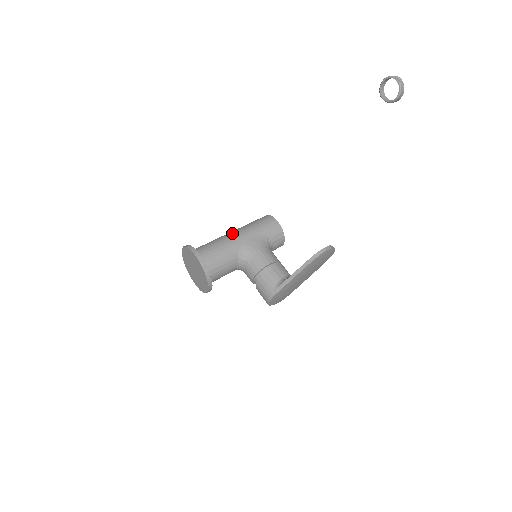
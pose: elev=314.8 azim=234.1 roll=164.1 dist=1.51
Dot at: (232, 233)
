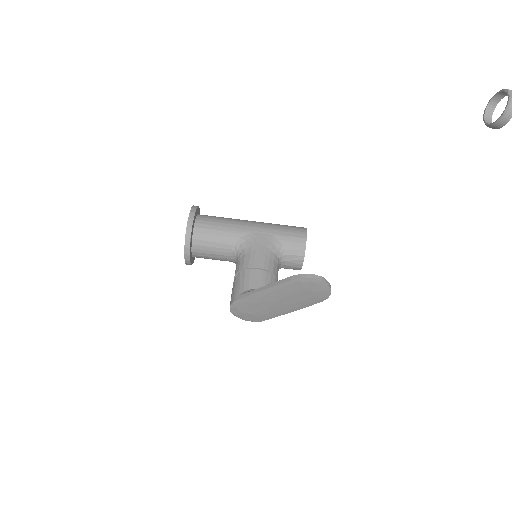
Dot at: (250, 221)
